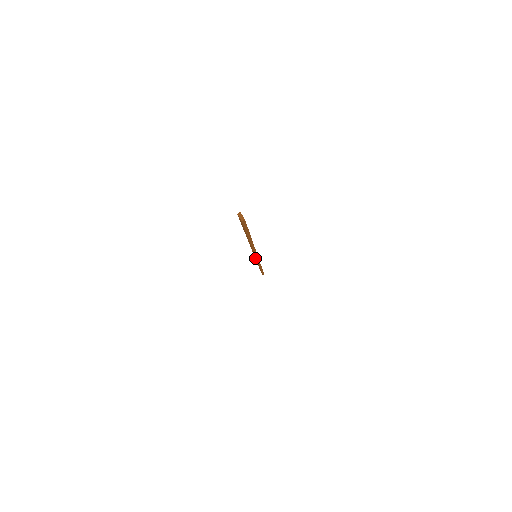
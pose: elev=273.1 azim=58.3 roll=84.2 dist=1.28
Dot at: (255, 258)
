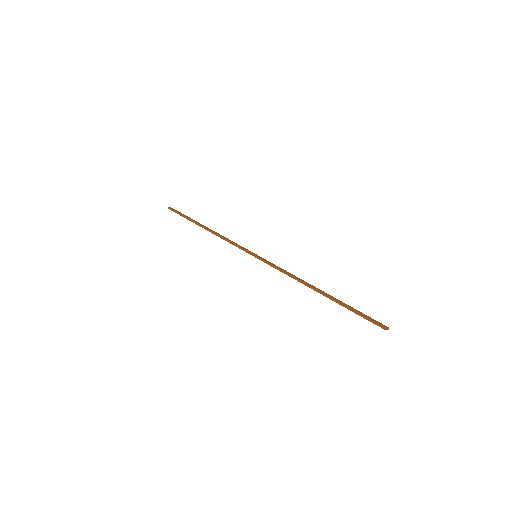
Dot at: occluded
